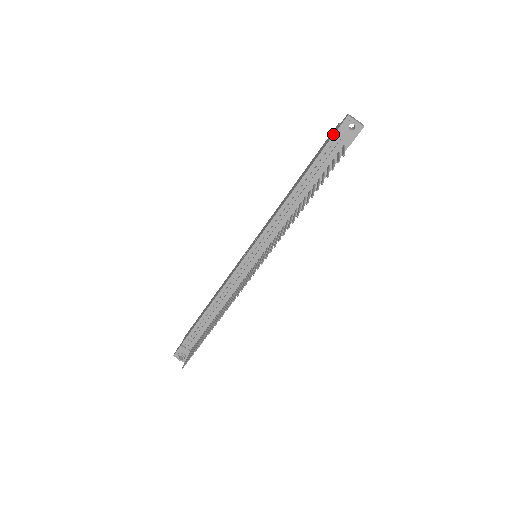
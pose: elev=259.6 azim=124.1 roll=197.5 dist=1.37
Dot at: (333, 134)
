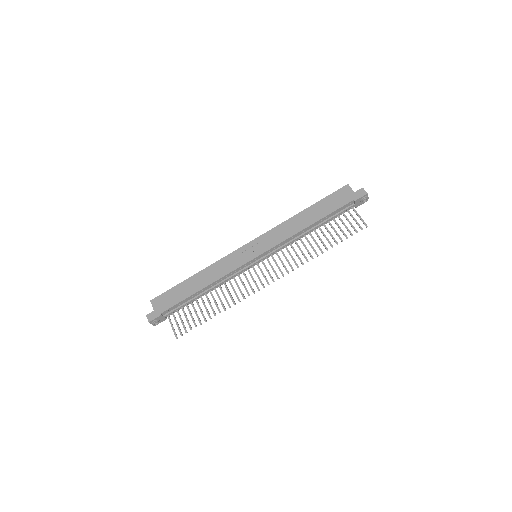
Dot at: (352, 199)
